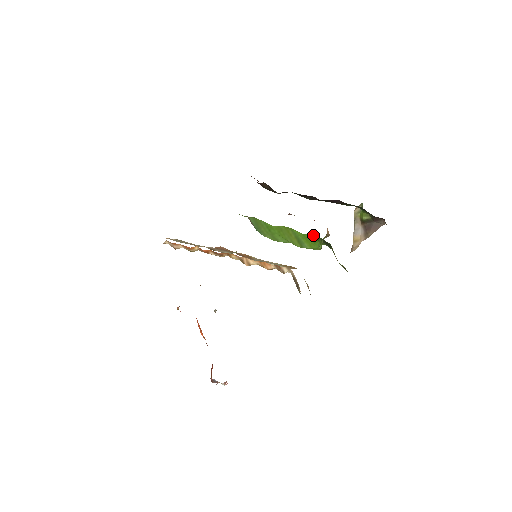
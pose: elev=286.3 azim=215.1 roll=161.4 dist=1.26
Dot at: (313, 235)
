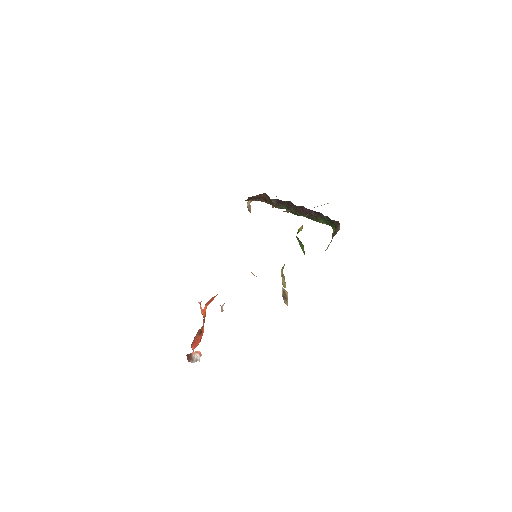
Dot at: occluded
